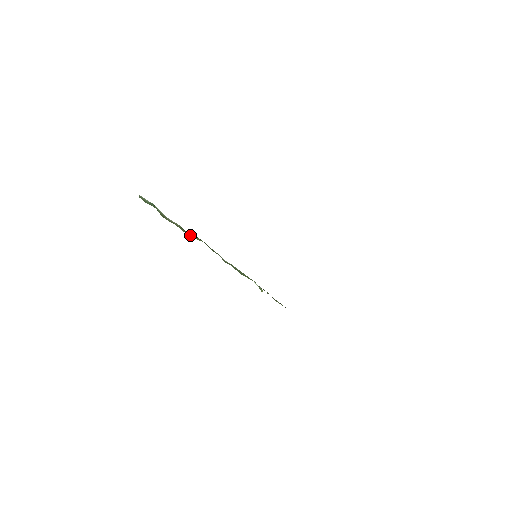
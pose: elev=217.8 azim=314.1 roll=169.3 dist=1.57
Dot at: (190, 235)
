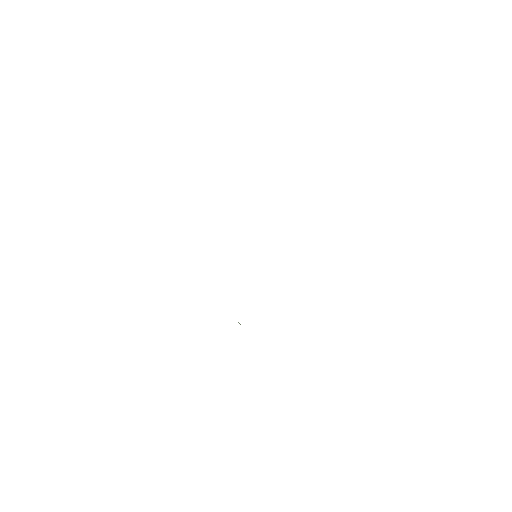
Dot at: occluded
